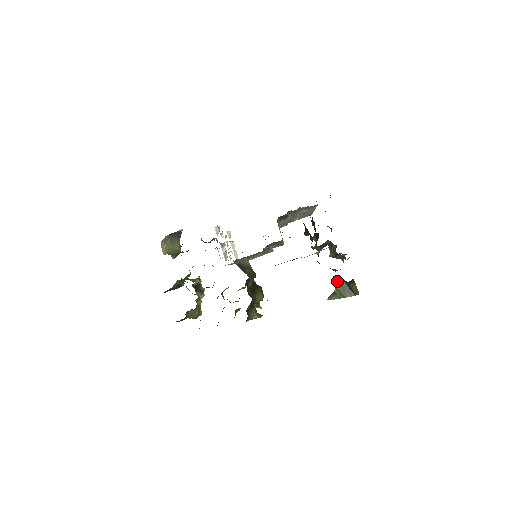
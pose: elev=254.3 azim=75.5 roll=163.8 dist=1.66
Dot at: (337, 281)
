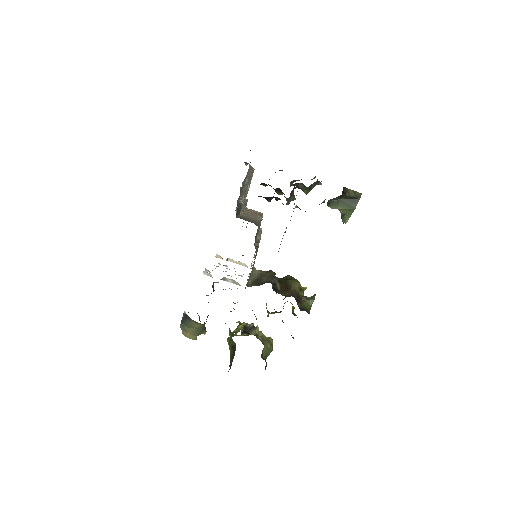
Dot at: (334, 205)
